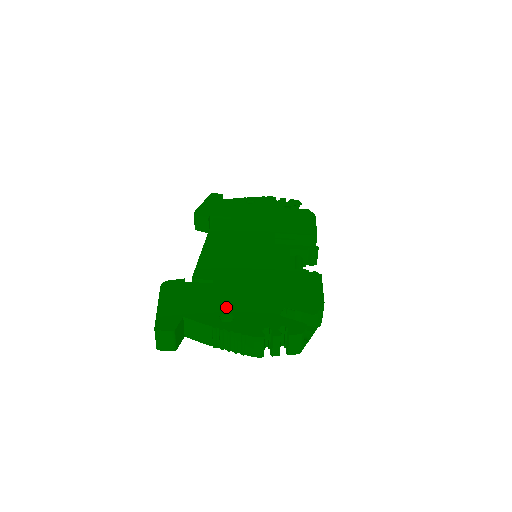
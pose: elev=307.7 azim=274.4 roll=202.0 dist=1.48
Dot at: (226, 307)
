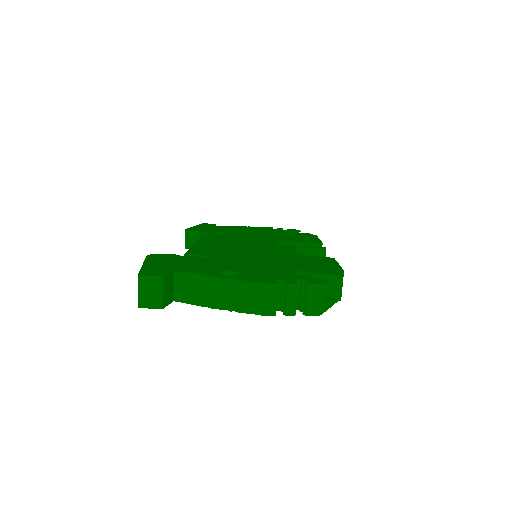
Dot at: (227, 268)
